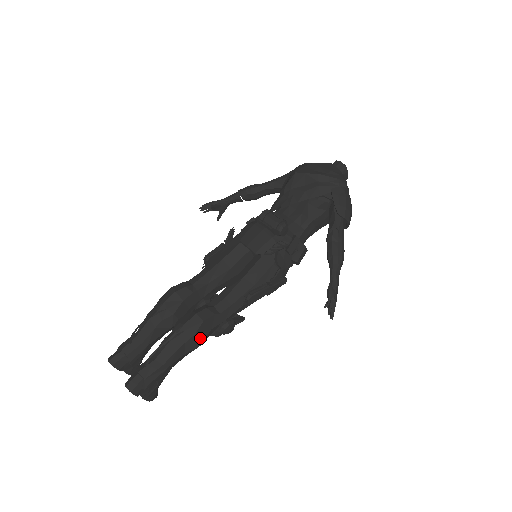
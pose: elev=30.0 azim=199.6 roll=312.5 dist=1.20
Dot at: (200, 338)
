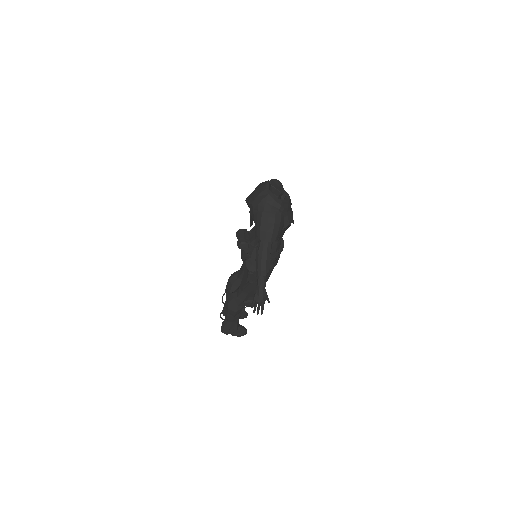
Dot at: (233, 310)
